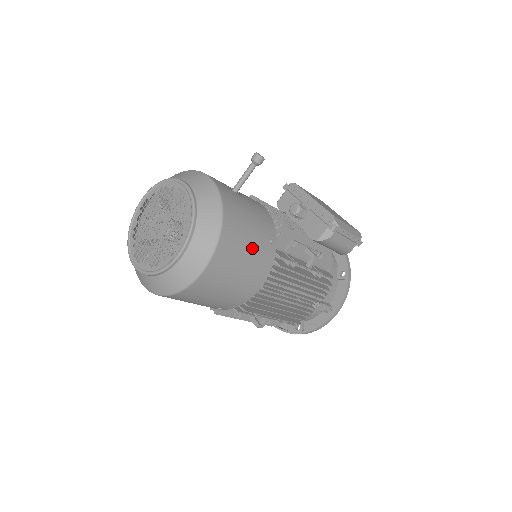
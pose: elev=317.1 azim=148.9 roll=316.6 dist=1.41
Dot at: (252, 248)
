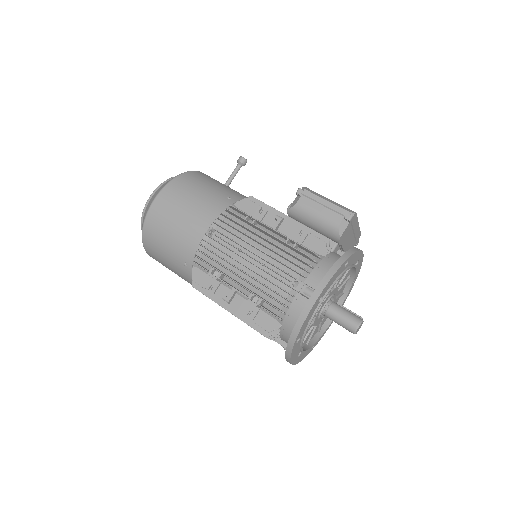
Dot at: (203, 194)
